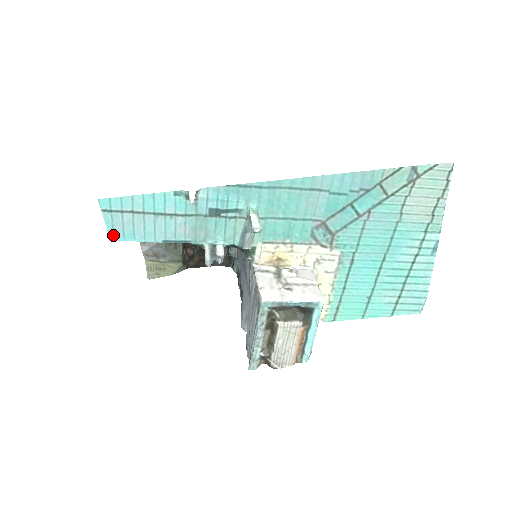
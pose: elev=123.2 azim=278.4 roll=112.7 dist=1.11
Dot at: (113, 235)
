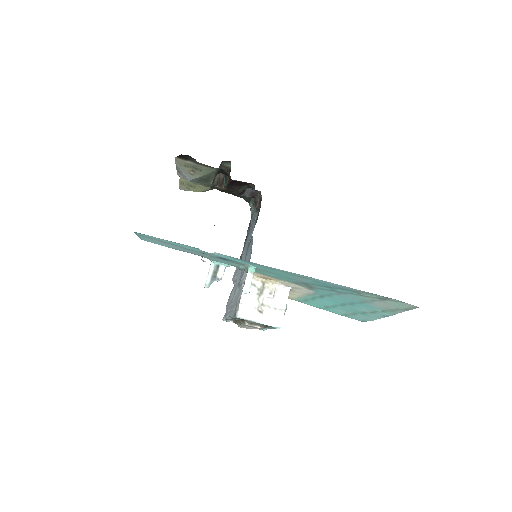
Dot at: (143, 239)
